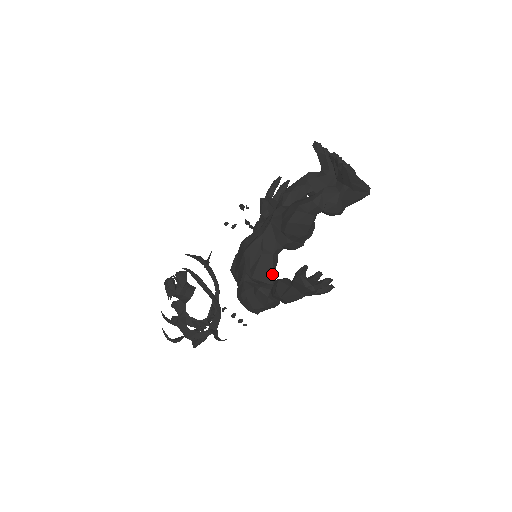
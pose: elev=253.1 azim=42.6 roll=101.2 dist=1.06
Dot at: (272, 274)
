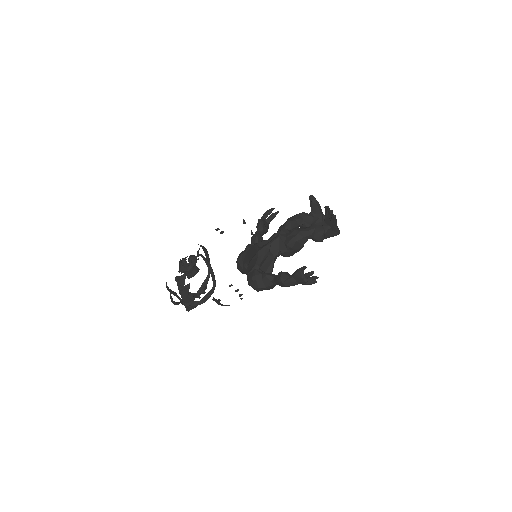
Dot at: (272, 269)
